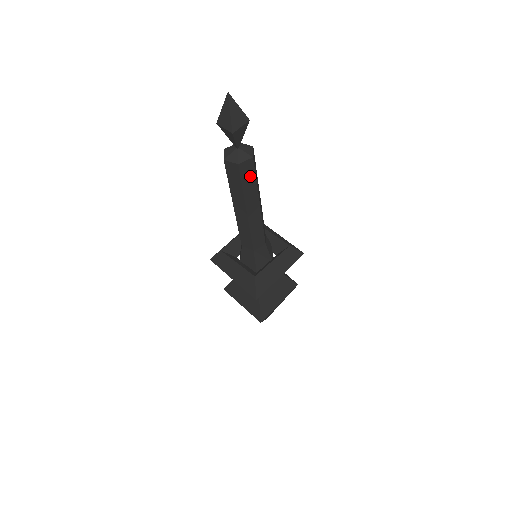
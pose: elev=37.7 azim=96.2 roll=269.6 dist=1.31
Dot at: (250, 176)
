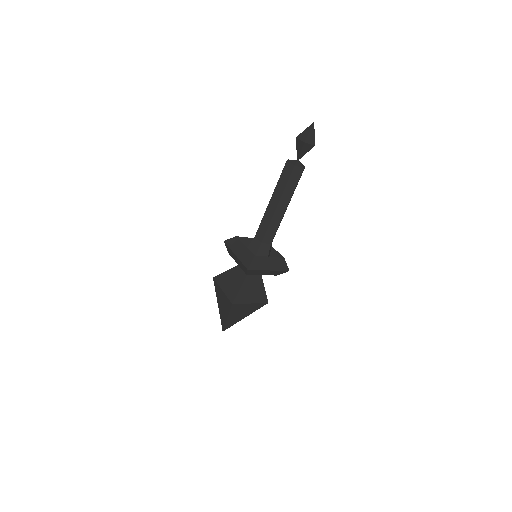
Dot at: (295, 180)
